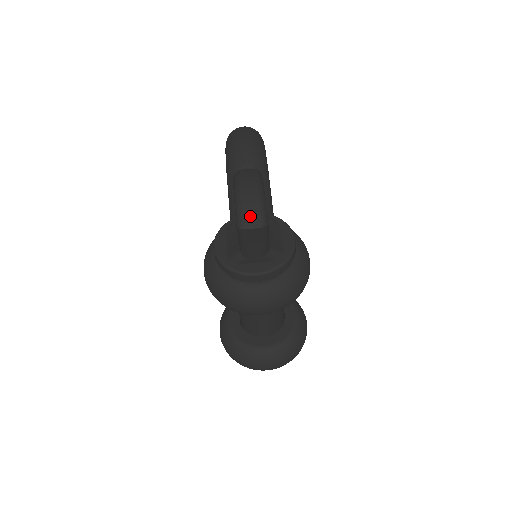
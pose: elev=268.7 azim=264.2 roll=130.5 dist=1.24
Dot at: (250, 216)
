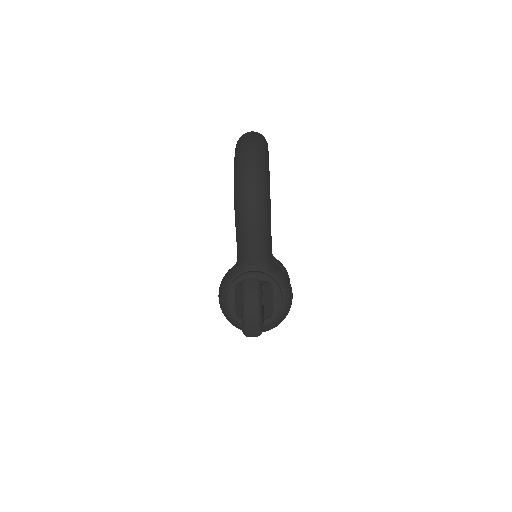
Dot at: (251, 330)
